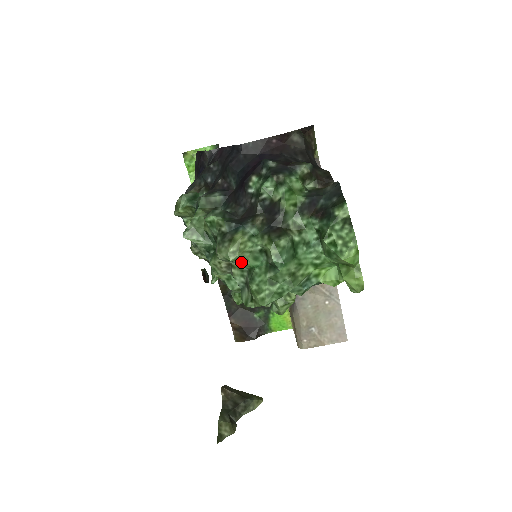
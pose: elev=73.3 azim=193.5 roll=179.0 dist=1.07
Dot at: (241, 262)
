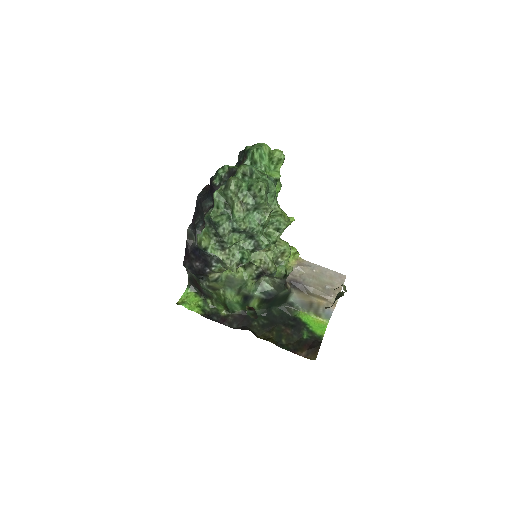
Dot at: (241, 186)
